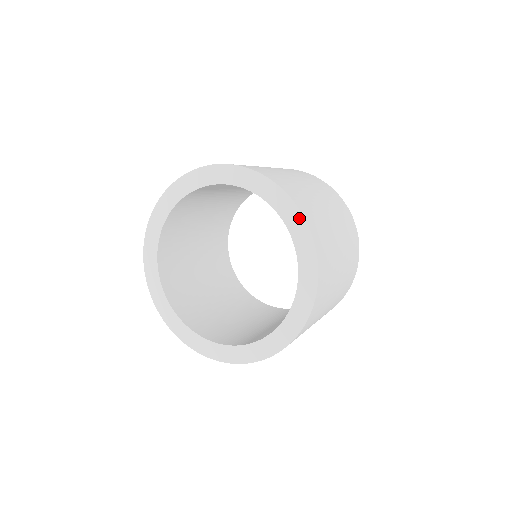
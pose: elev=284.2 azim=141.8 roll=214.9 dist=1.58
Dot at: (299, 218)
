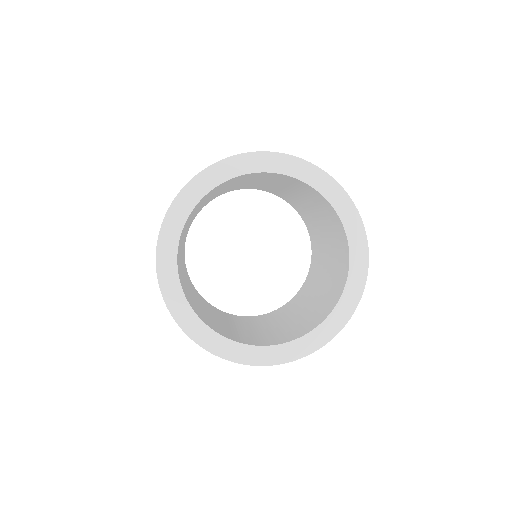
Dot at: (320, 174)
